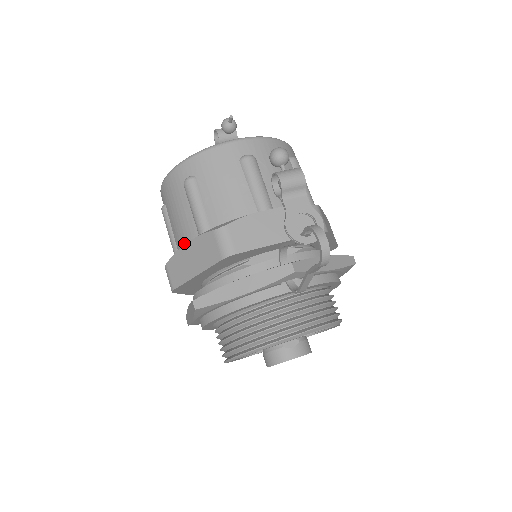
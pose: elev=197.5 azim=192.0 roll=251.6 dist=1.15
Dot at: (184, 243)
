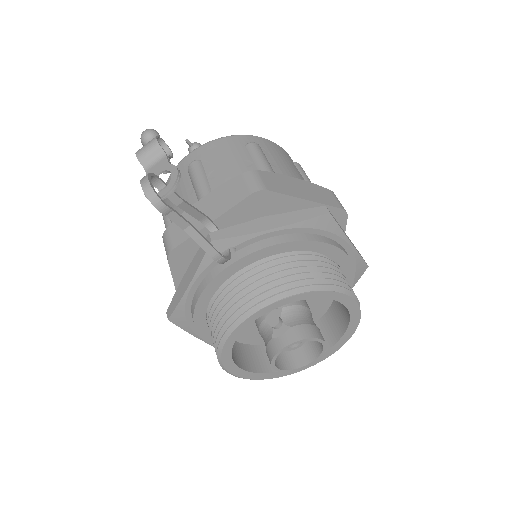
Dot at: occluded
